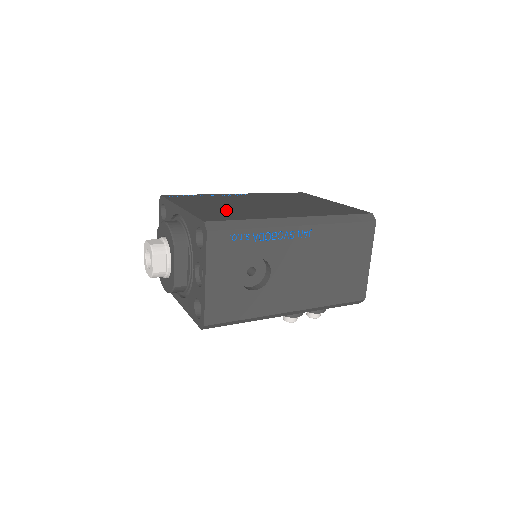
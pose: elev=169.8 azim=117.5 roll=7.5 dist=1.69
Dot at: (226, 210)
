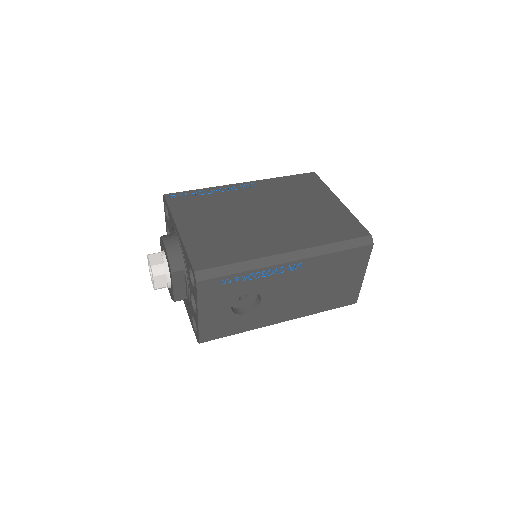
Dot at: (221, 237)
